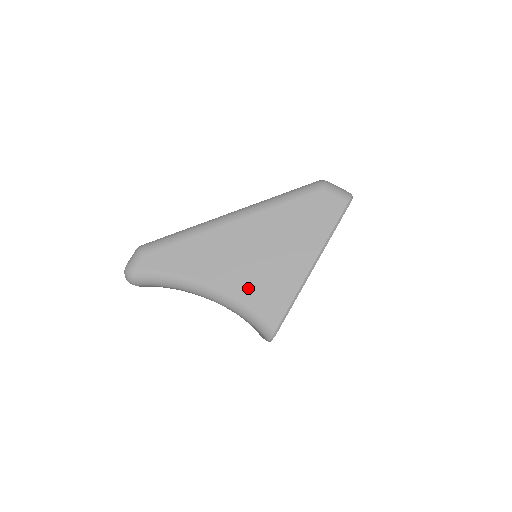
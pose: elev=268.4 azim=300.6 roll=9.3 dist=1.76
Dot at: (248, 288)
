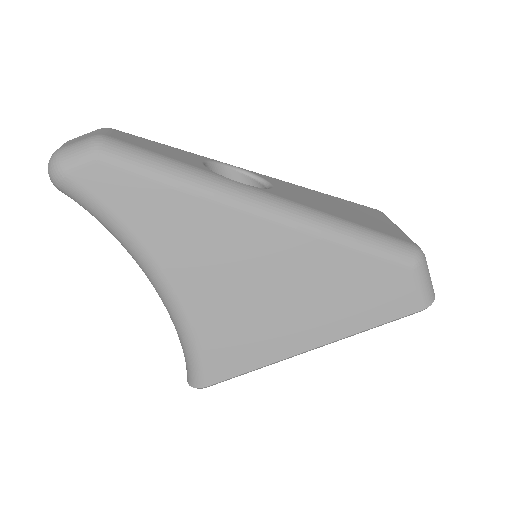
Dot at: (212, 318)
